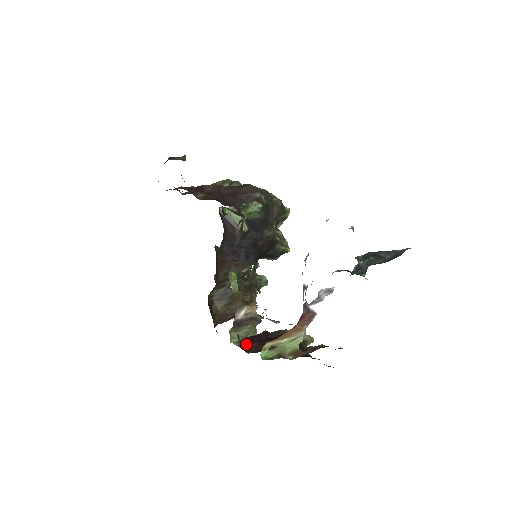
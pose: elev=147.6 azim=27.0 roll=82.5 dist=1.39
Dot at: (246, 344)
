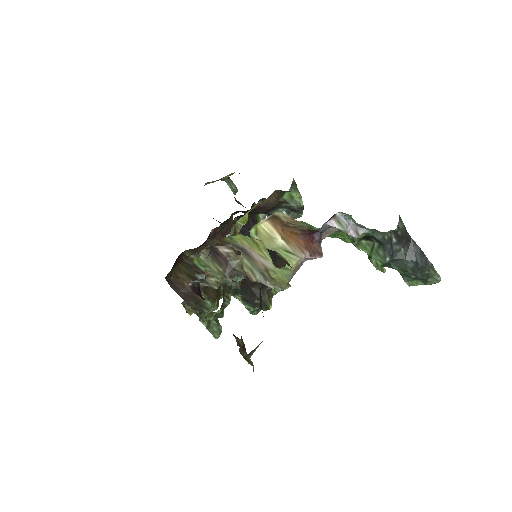
Dot at: occluded
